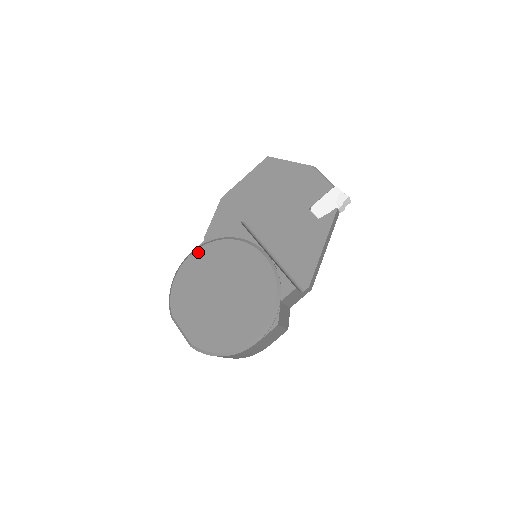
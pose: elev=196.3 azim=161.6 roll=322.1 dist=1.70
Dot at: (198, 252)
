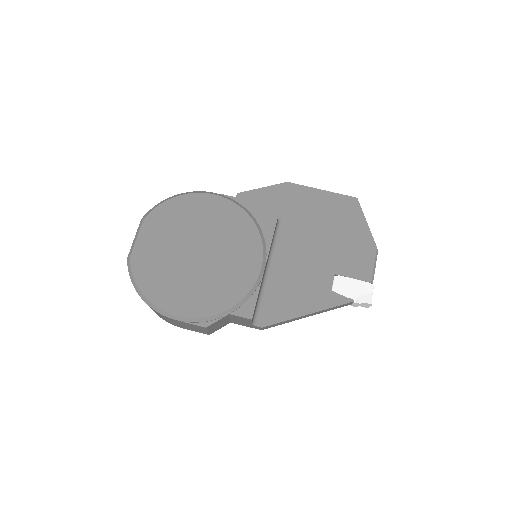
Dot at: (221, 200)
